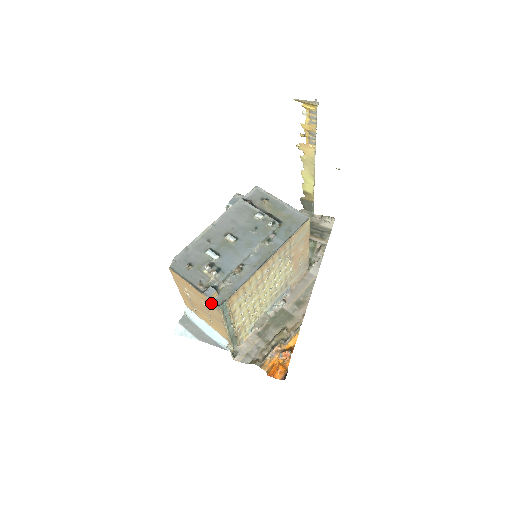
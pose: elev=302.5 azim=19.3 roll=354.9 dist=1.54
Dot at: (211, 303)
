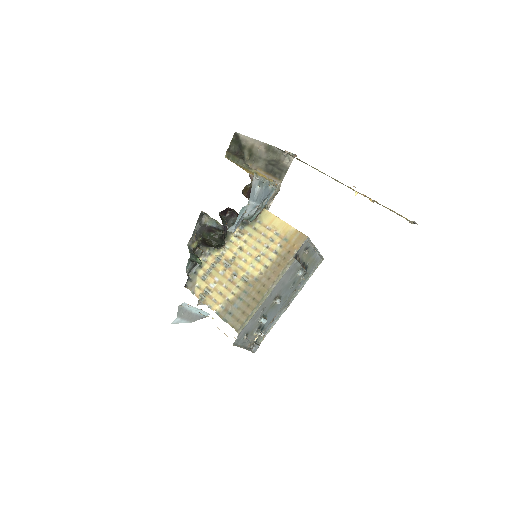
Dot at: occluded
